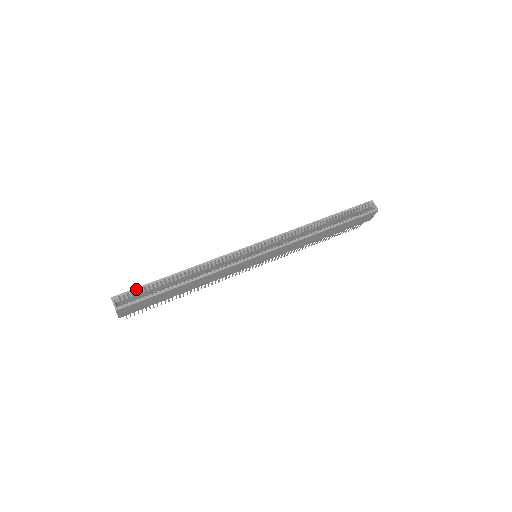
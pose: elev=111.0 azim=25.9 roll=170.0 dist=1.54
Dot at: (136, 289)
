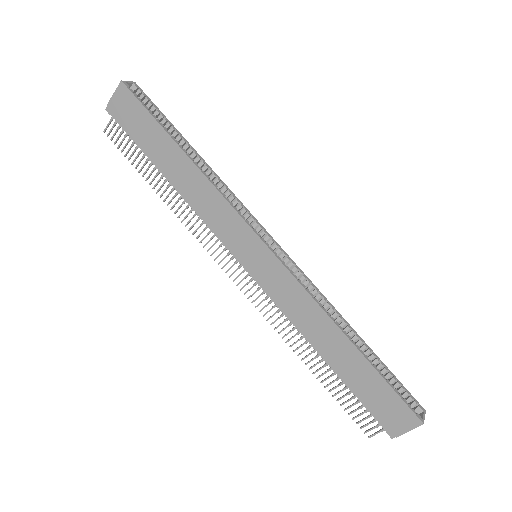
Dot at: (155, 106)
